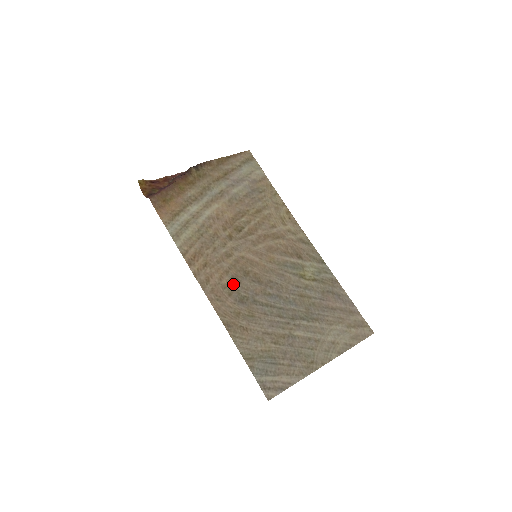
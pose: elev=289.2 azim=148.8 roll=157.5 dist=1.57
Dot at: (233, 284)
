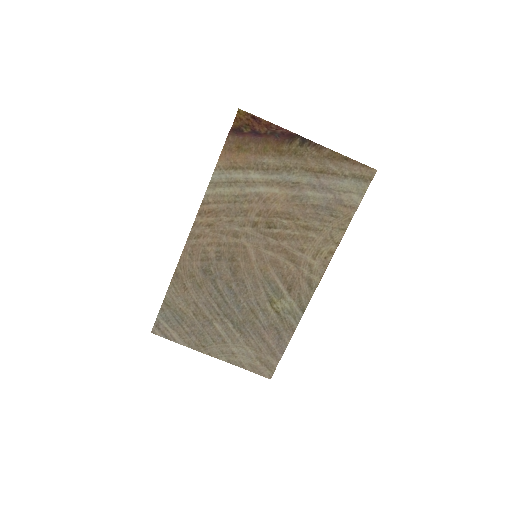
Dot at: (213, 256)
